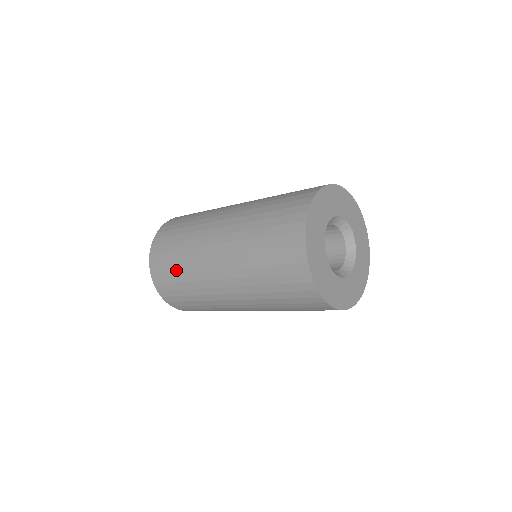
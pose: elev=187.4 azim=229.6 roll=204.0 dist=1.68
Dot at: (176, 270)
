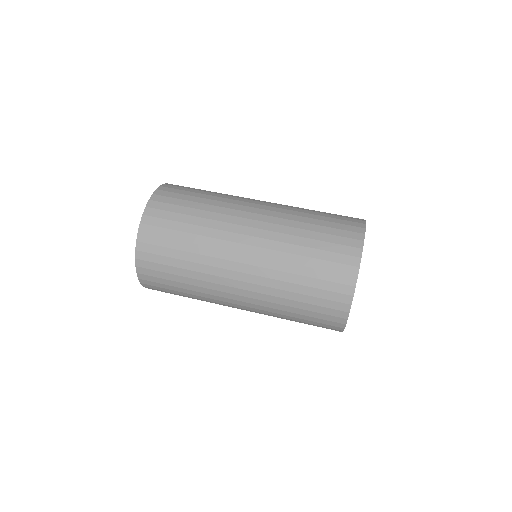
Dot at: occluded
